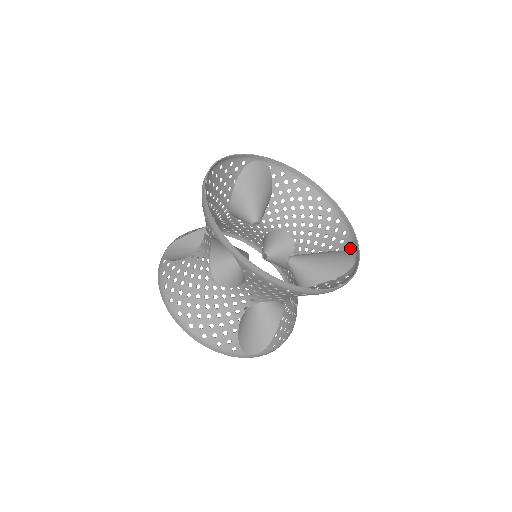
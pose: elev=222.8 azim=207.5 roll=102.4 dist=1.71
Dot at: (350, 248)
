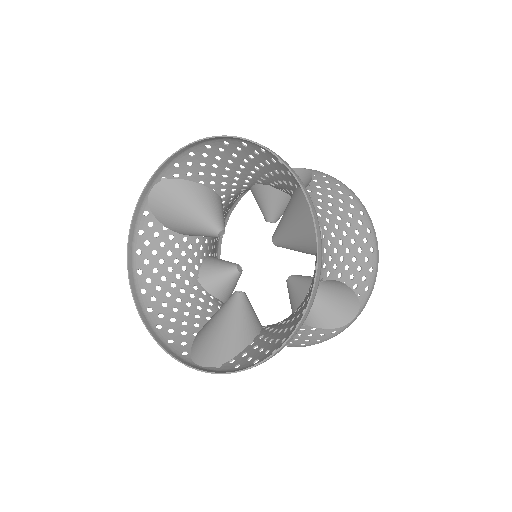
Dot at: occluded
